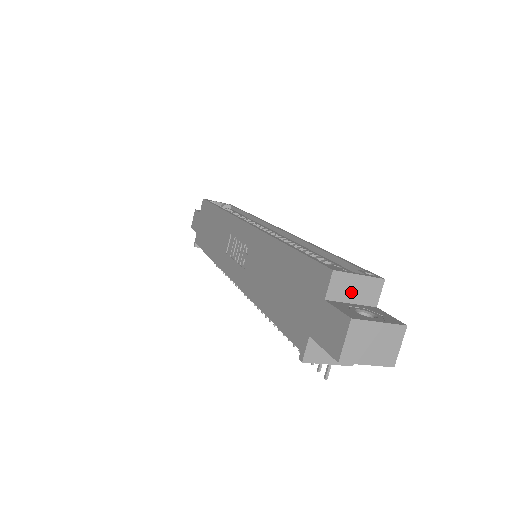
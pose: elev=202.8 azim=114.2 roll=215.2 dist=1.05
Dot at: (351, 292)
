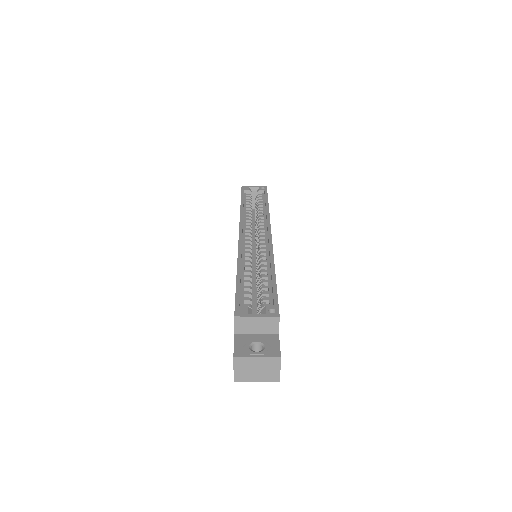
Dot at: (254, 327)
